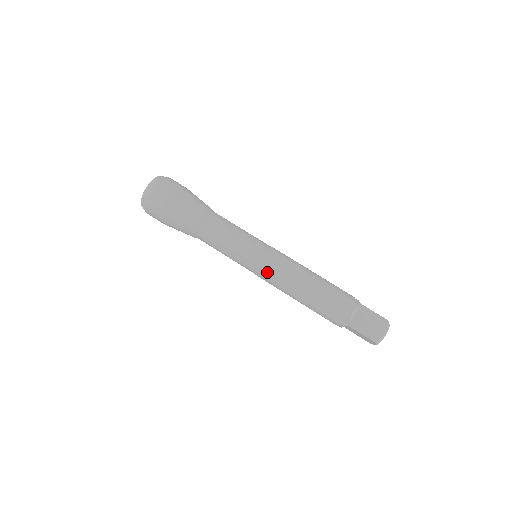
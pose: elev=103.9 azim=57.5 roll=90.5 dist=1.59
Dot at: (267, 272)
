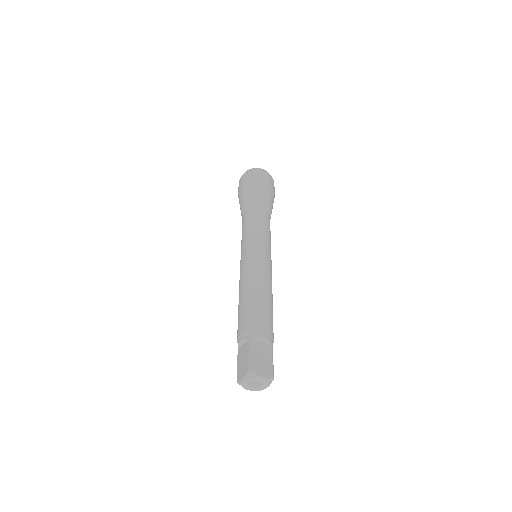
Dot at: occluded
